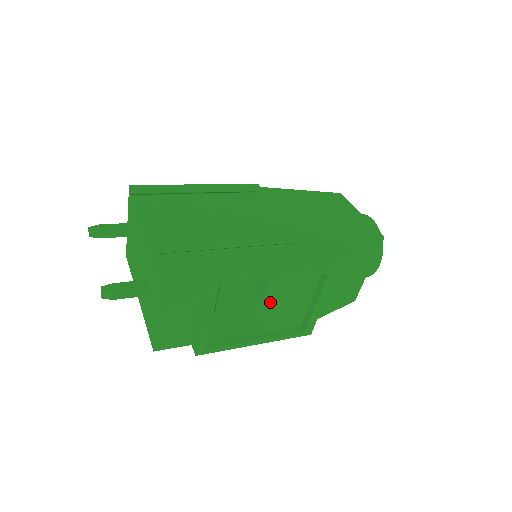
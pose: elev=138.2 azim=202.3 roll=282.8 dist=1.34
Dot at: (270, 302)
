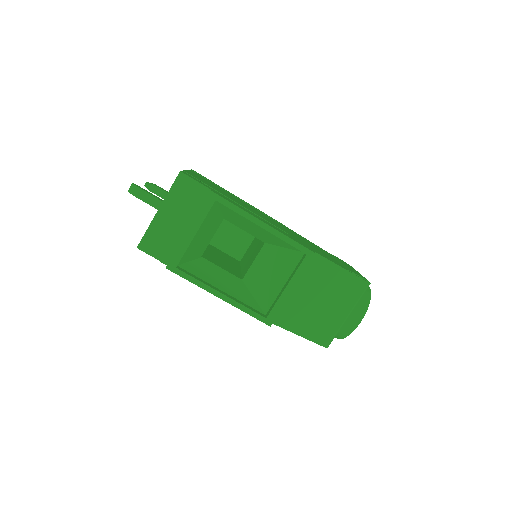
Dot at: (249, 281)
